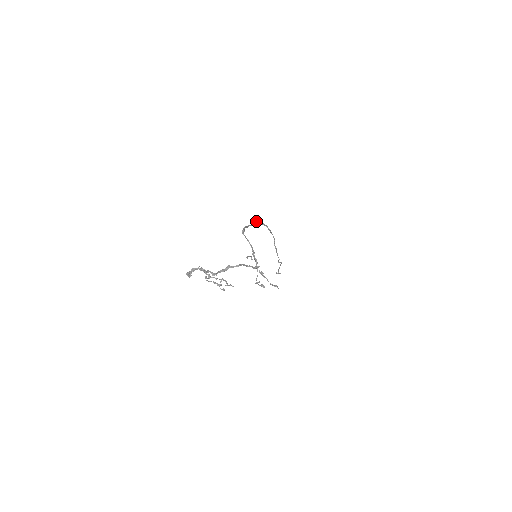
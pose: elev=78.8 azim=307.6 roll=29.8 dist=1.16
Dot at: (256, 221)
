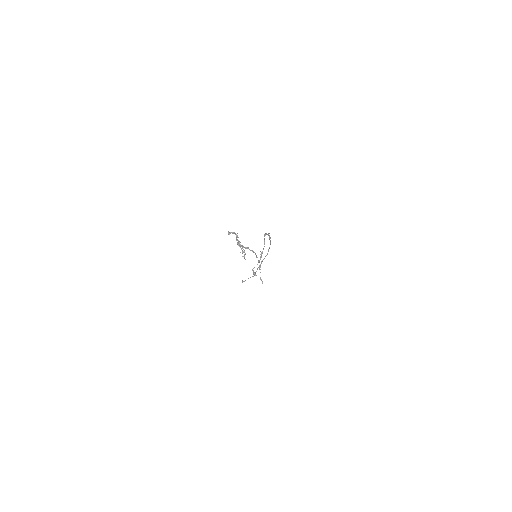
Dot at: occluded
